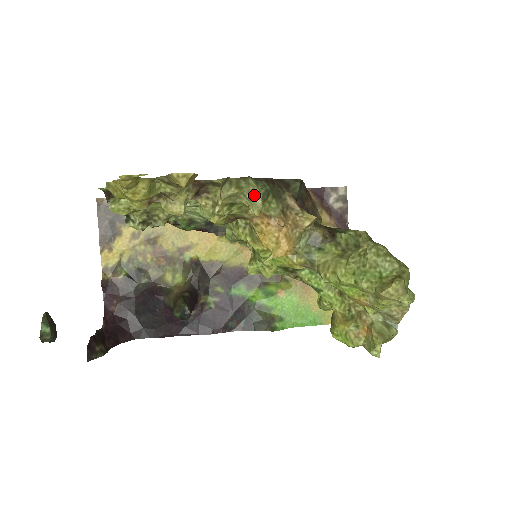
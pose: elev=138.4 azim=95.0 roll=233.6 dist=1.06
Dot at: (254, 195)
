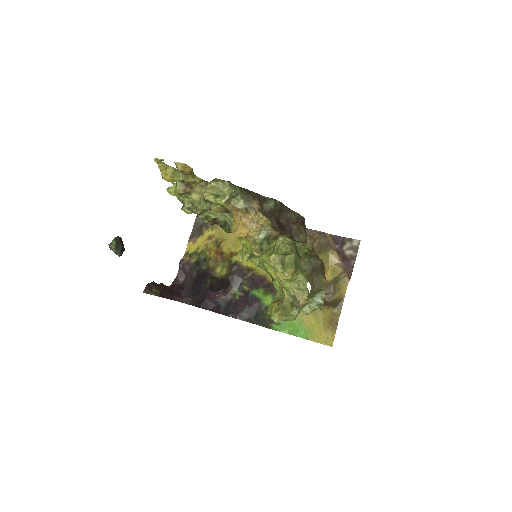
Dot at: (226, 191)
